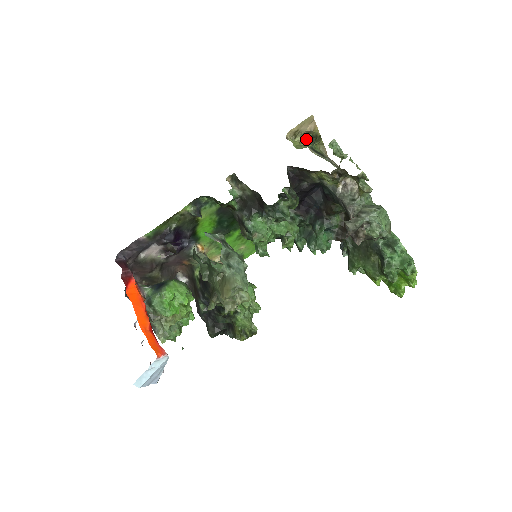
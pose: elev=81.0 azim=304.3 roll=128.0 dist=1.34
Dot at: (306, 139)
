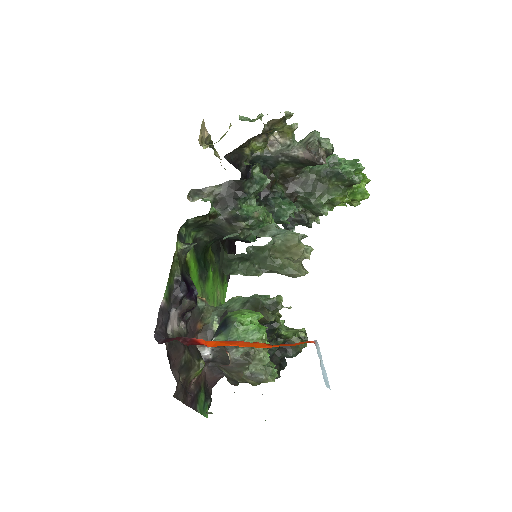
Dot at: occluded
